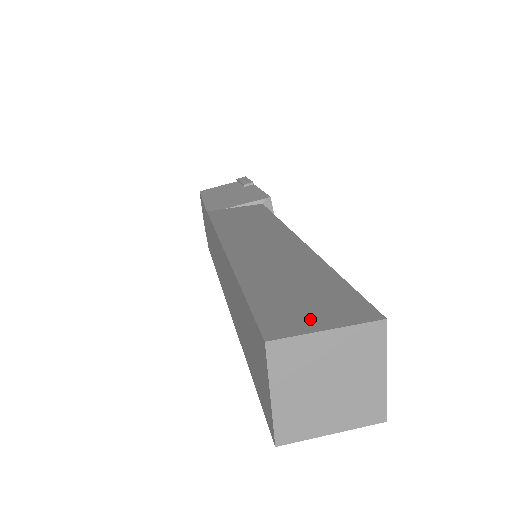
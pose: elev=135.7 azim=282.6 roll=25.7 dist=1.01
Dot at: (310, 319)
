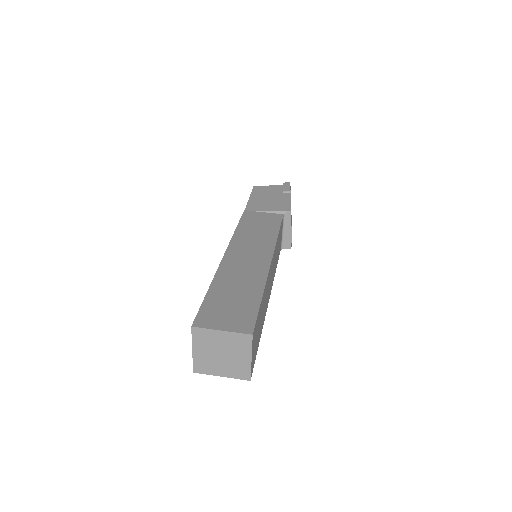
Dot at: (220, 322)
